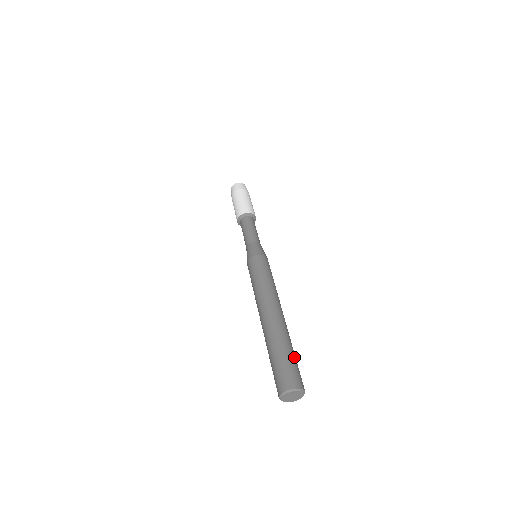
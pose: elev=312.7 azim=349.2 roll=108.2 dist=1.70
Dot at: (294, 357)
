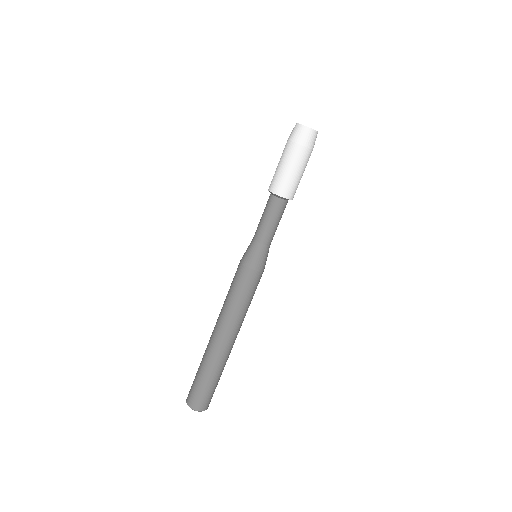
Dot at: (206, 384)
